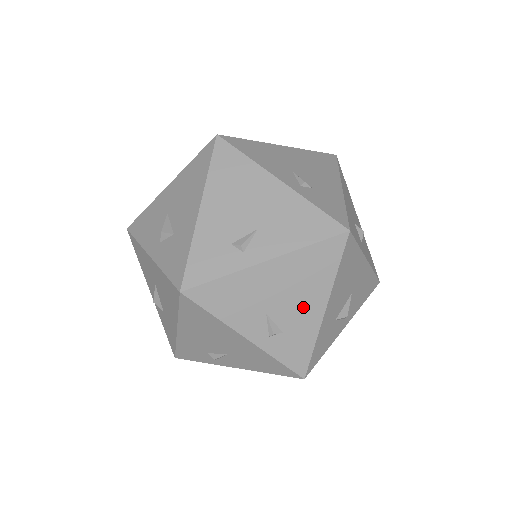
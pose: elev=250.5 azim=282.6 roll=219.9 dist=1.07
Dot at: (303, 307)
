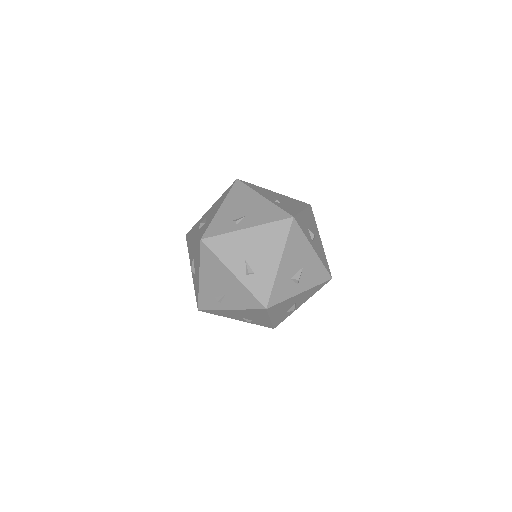
Dot at: (267, 259)
